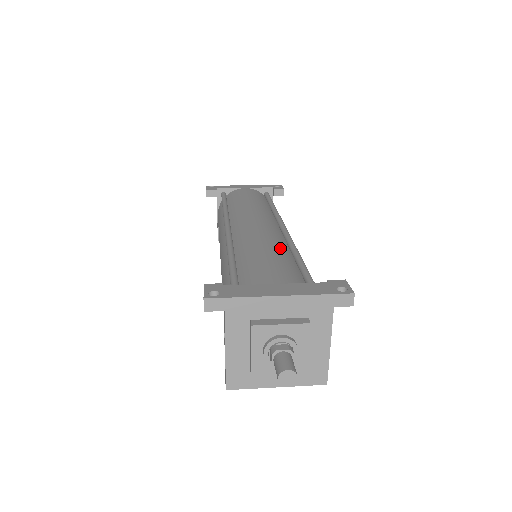
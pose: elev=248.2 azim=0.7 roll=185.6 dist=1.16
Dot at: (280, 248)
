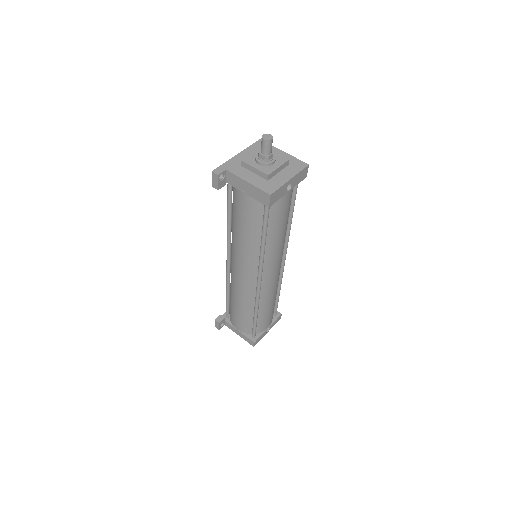
Dot at: occluded
